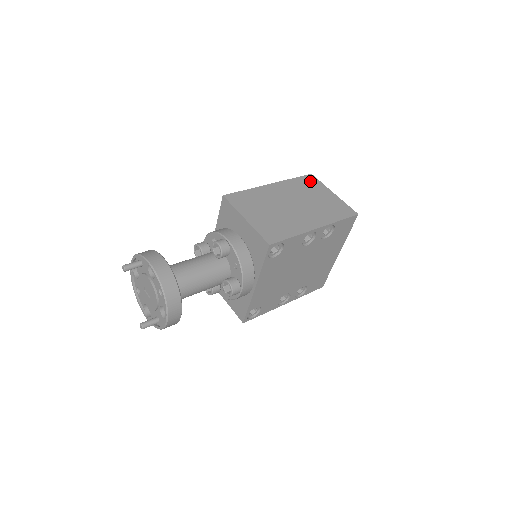
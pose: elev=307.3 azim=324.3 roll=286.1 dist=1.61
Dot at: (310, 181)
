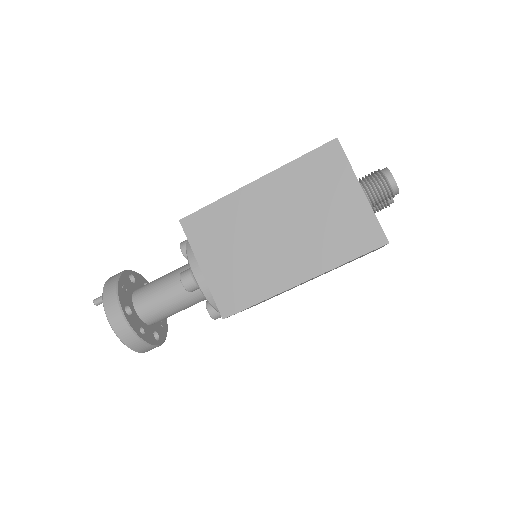
Dot at: (327, 161)
